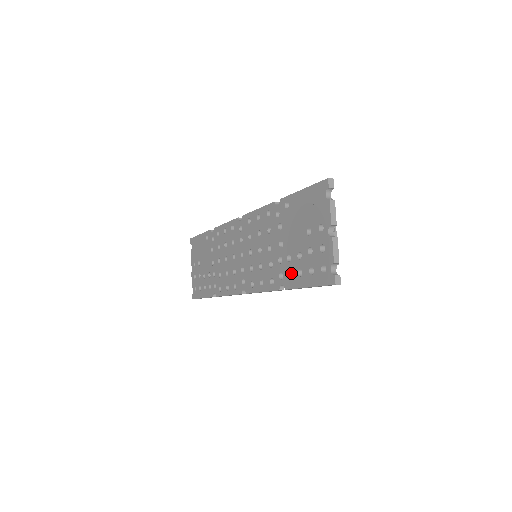
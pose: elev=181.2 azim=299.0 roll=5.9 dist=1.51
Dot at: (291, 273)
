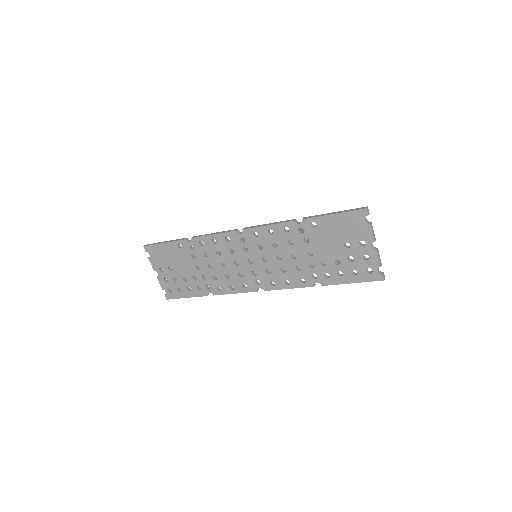
Dot at: occluded
